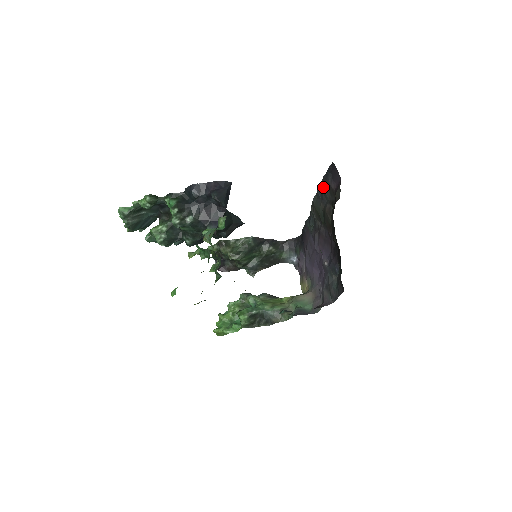
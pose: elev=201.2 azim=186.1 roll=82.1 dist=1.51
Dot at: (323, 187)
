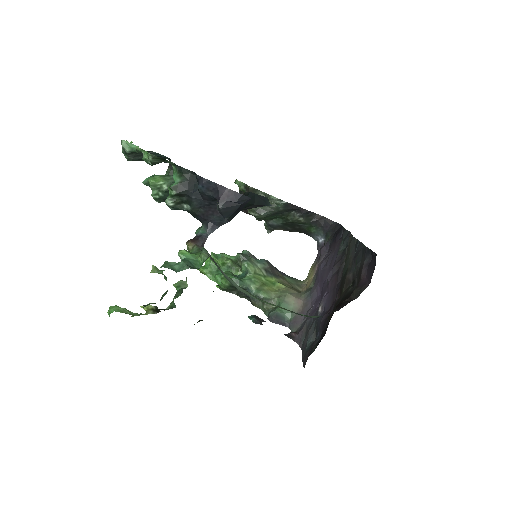
Dot at: (361, 251)
